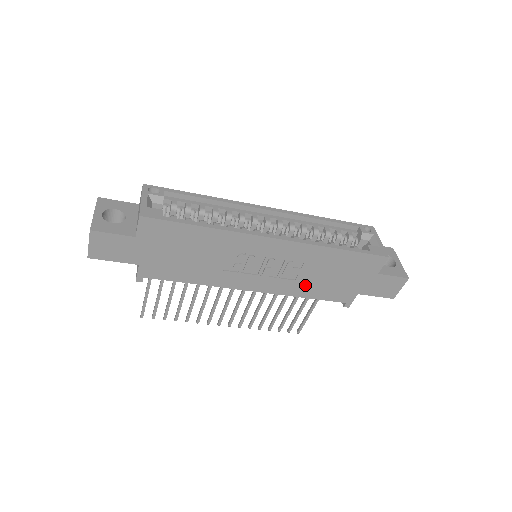
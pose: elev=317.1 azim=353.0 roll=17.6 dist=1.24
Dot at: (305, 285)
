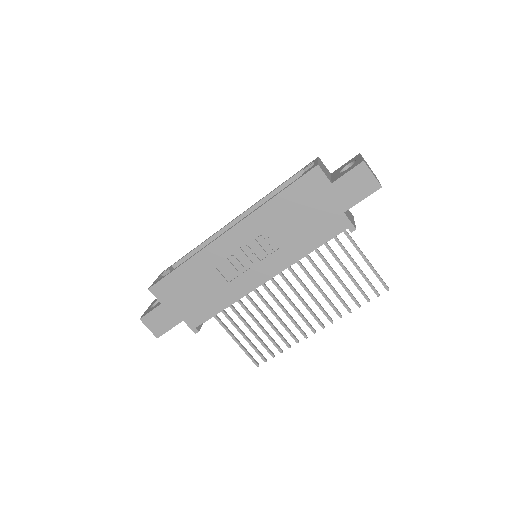
Dot at: (294, 244)
